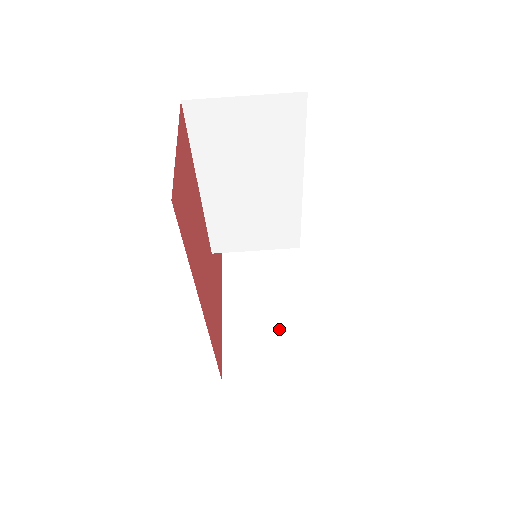
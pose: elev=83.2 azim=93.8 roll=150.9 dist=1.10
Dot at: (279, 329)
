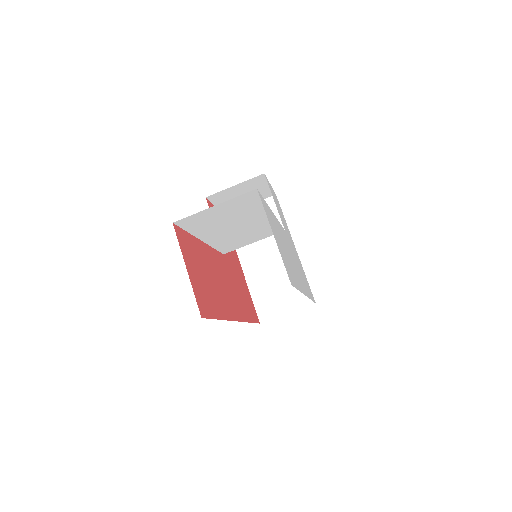
Dot at: occluded
